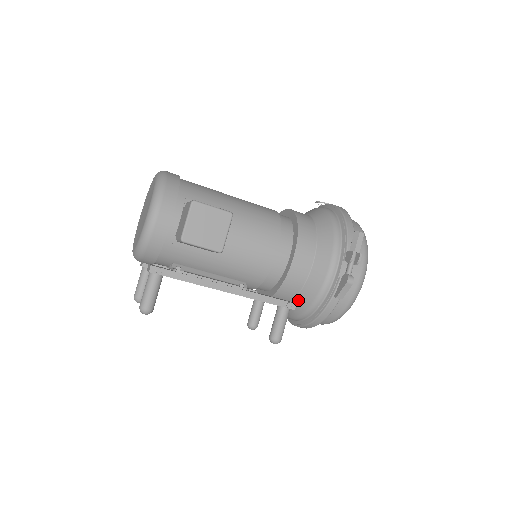
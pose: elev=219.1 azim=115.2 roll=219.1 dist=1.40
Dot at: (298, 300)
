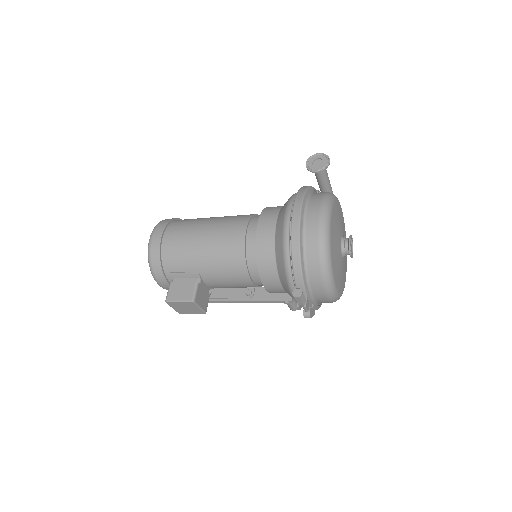
Dot at: occluded
